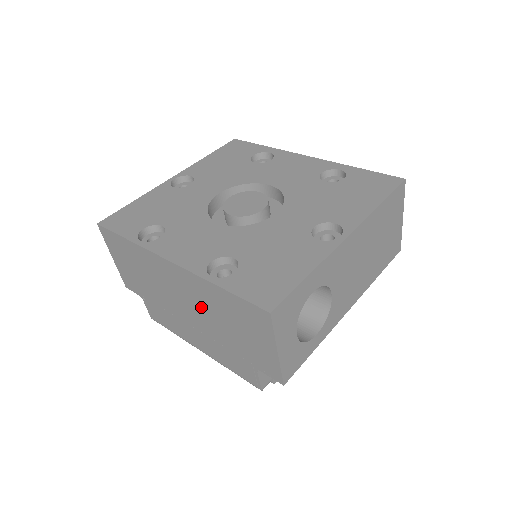
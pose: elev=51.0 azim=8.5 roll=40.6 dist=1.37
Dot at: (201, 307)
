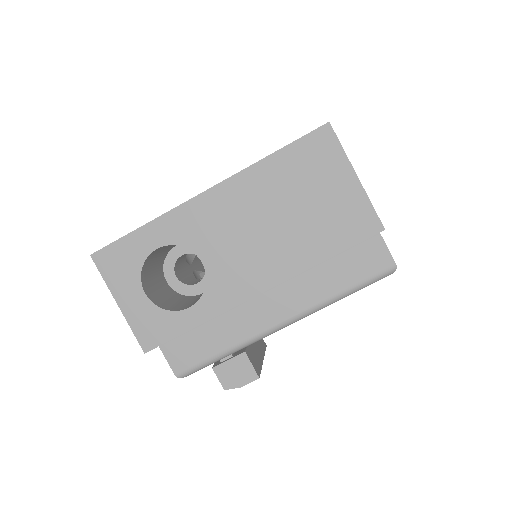
Dot at: occluded
